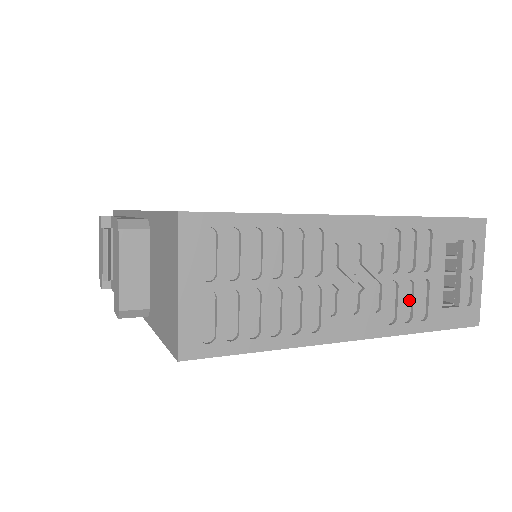
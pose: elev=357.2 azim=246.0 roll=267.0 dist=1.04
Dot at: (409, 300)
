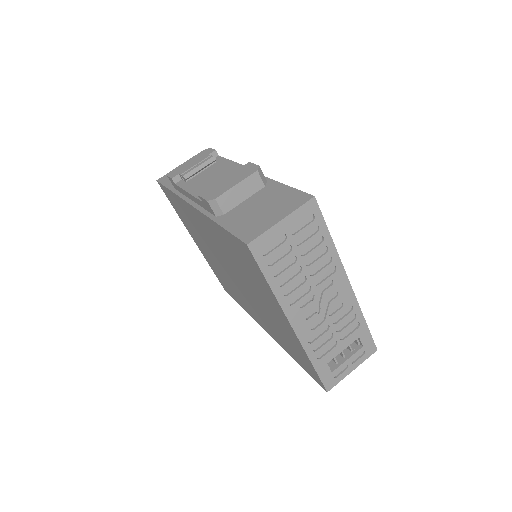
Dot at: (323, 342)
